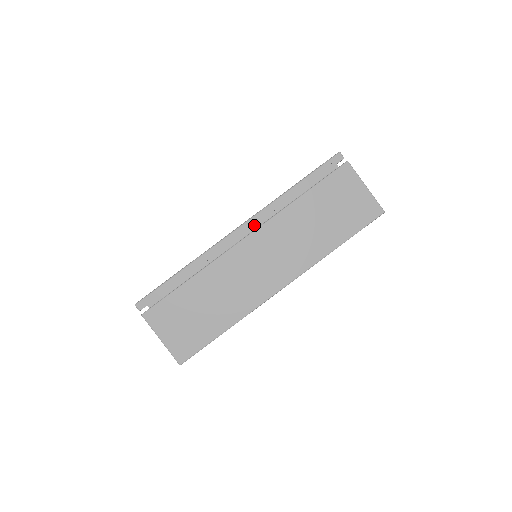
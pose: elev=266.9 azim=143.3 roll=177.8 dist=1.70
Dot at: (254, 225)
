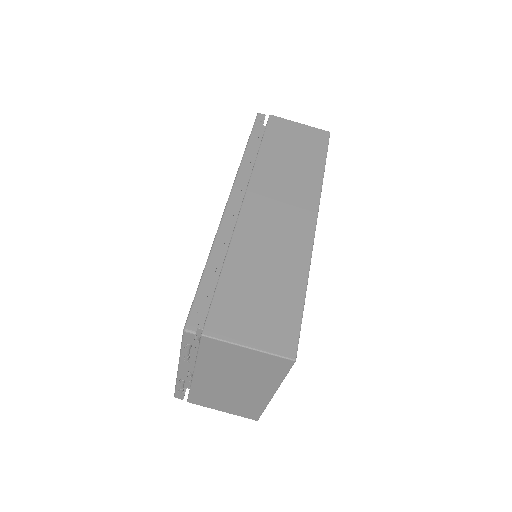
Dot at: (240, 194)
